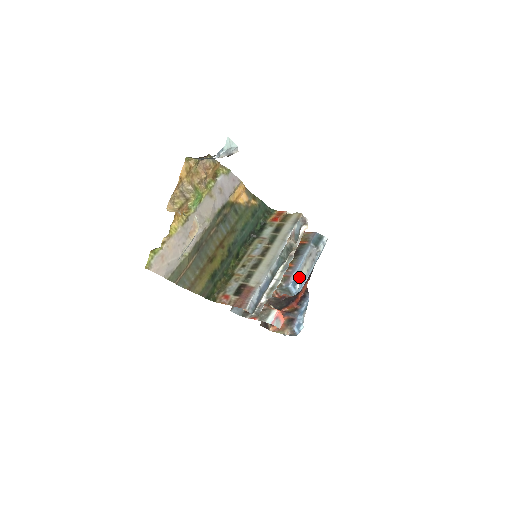
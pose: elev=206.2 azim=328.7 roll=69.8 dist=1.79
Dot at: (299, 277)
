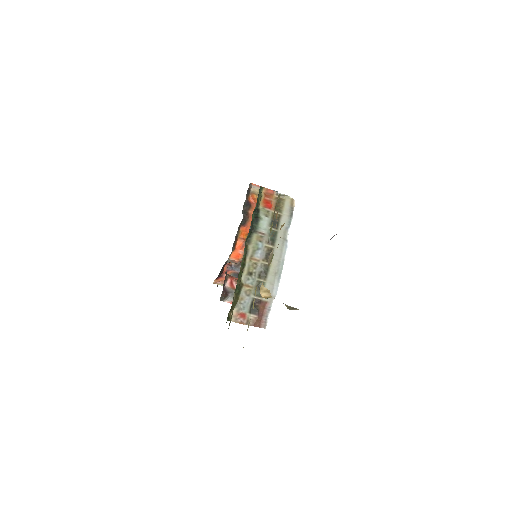
Dot at: occluded
